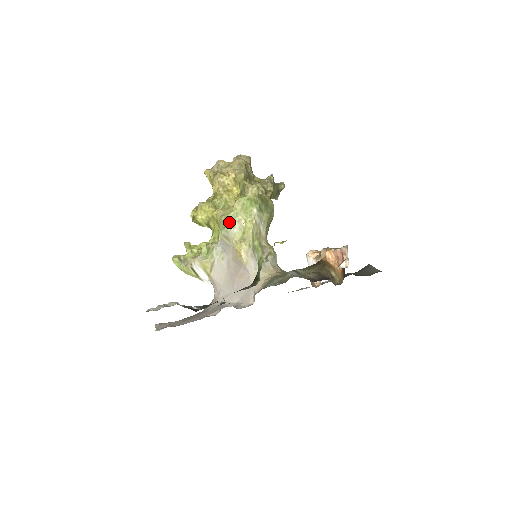
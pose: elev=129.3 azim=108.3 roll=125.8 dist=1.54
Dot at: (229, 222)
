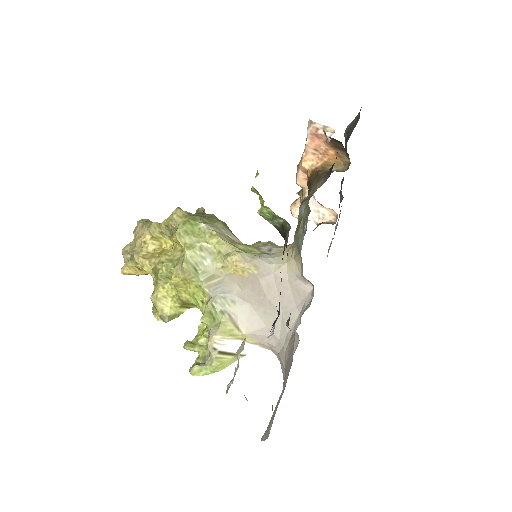
Dot at: (194, 261)
